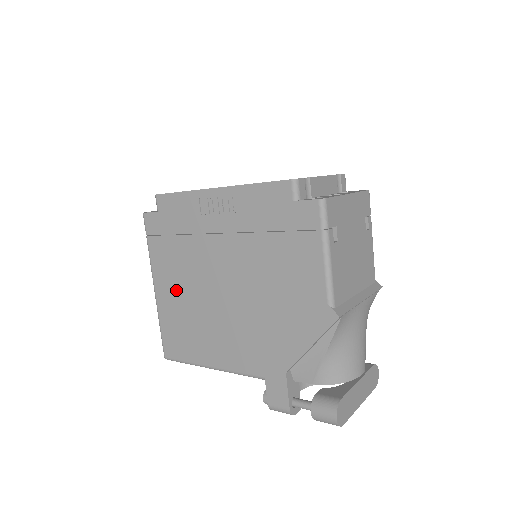
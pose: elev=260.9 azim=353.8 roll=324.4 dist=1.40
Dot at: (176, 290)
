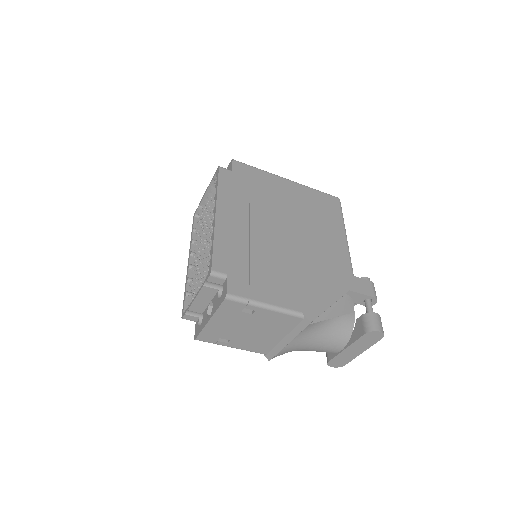
Dot at: occluded
